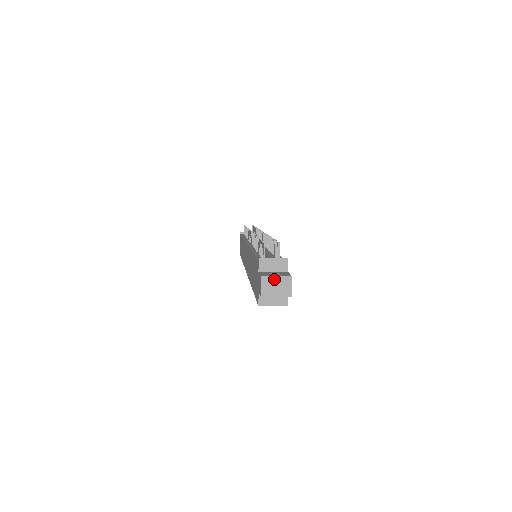
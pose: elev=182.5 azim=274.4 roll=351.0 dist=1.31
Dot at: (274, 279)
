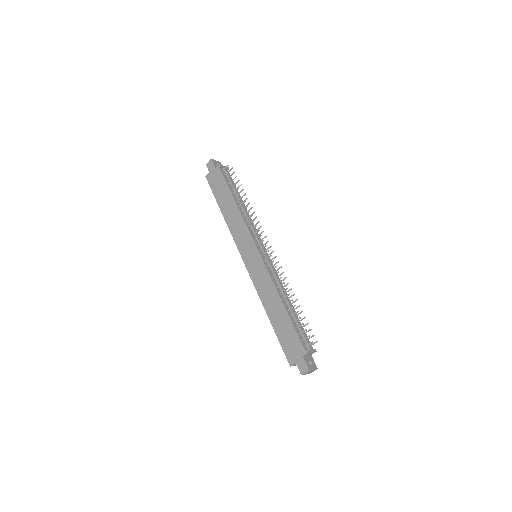
Dot at: occluded
